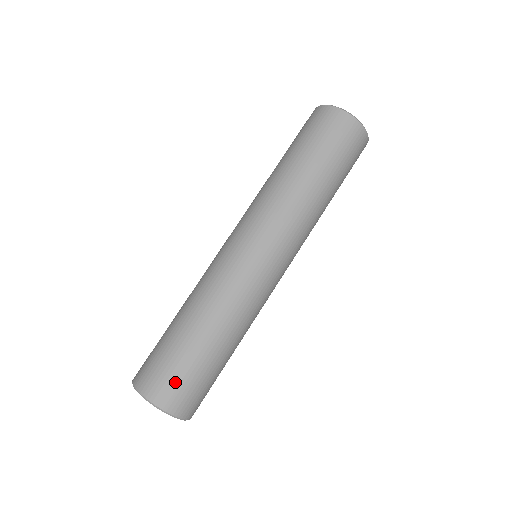
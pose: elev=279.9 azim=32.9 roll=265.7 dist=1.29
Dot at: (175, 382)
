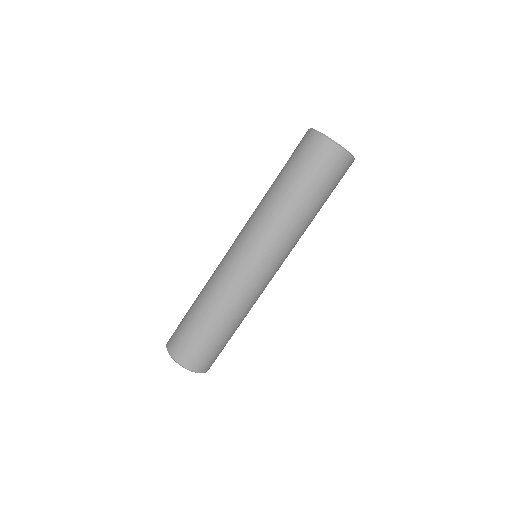
Dot at: (187, 346)
